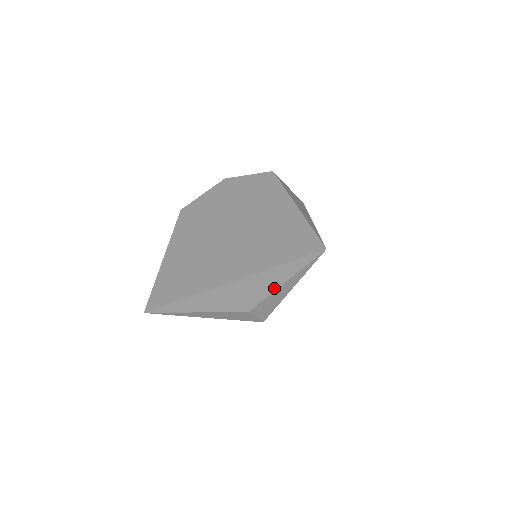
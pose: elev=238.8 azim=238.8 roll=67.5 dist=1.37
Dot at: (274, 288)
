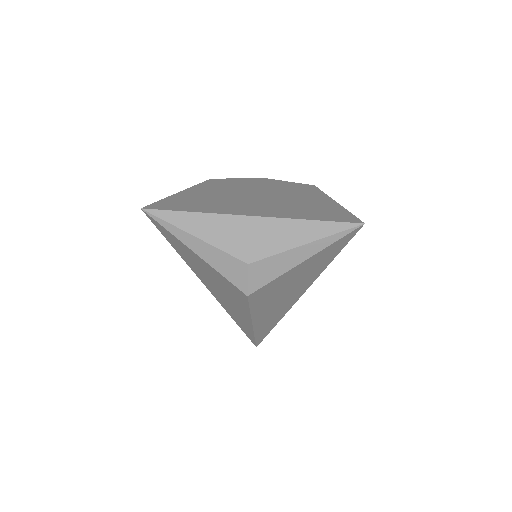
Dot at: (291, 246)
